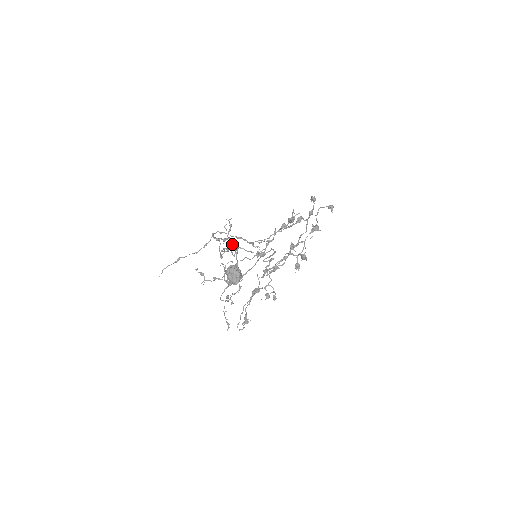
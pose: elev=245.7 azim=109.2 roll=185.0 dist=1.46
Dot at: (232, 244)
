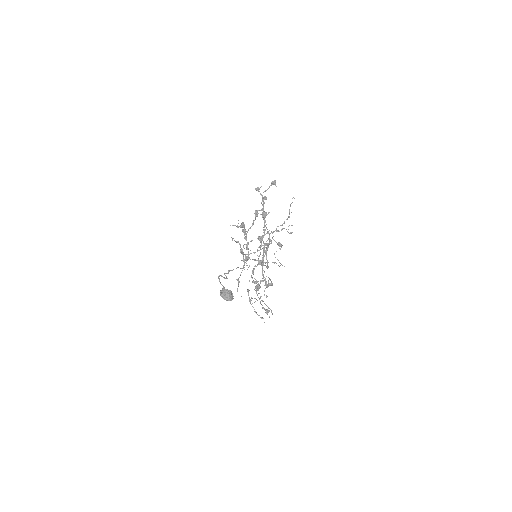
Dot at: occluded
